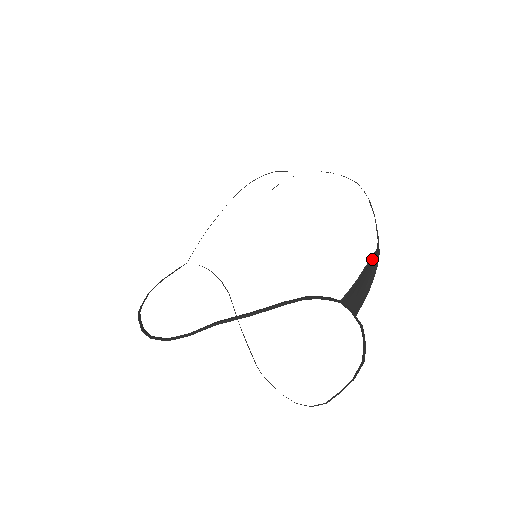
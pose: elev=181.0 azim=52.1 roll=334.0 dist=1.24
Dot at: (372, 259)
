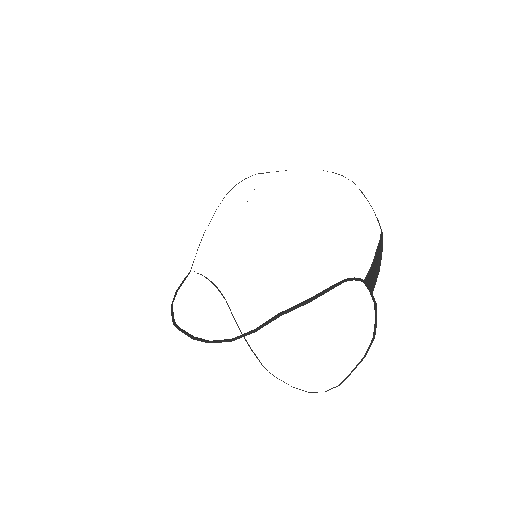
Dot at: (379, 240)
